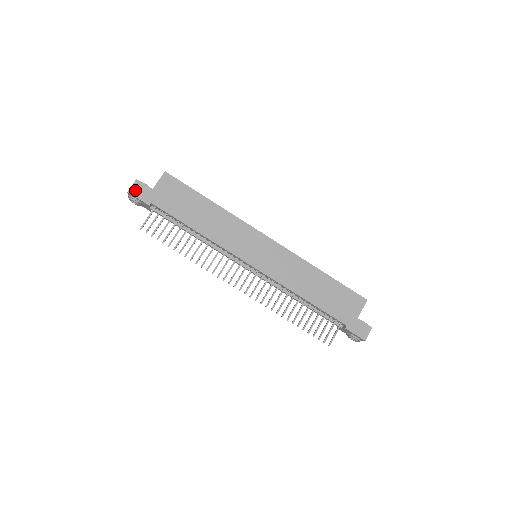
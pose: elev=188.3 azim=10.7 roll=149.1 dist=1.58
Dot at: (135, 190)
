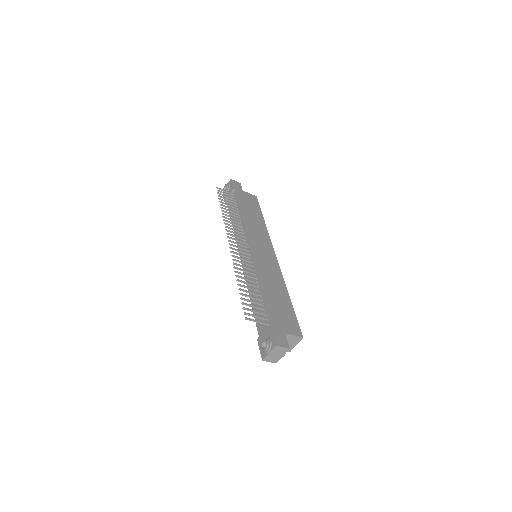
Dot at: (235, 182)
